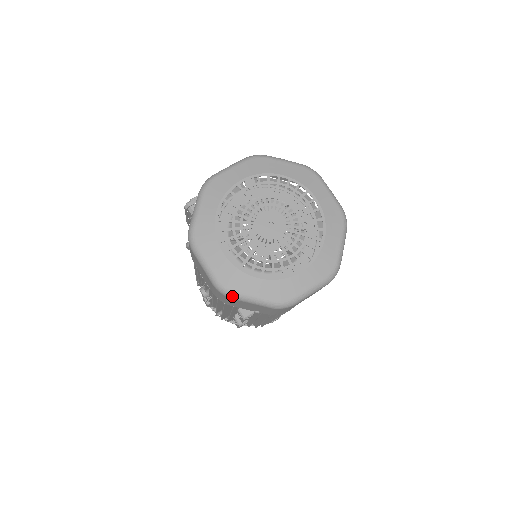
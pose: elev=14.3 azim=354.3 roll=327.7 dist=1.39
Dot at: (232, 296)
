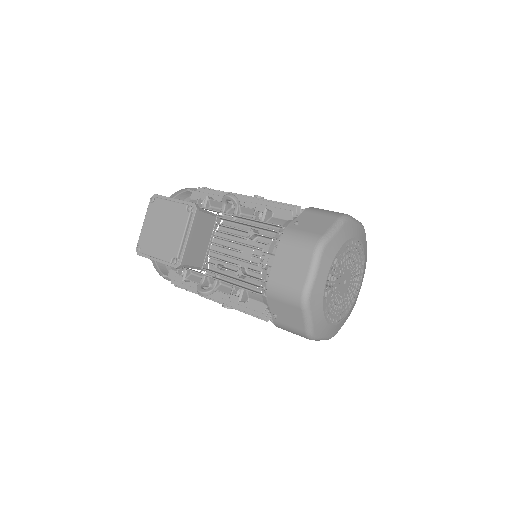
Dot at: (335, 334)
